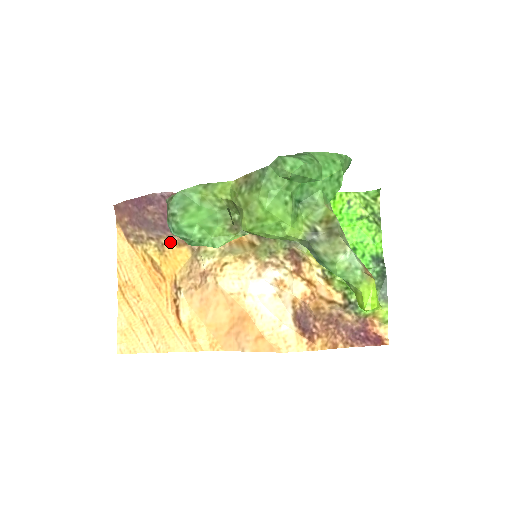
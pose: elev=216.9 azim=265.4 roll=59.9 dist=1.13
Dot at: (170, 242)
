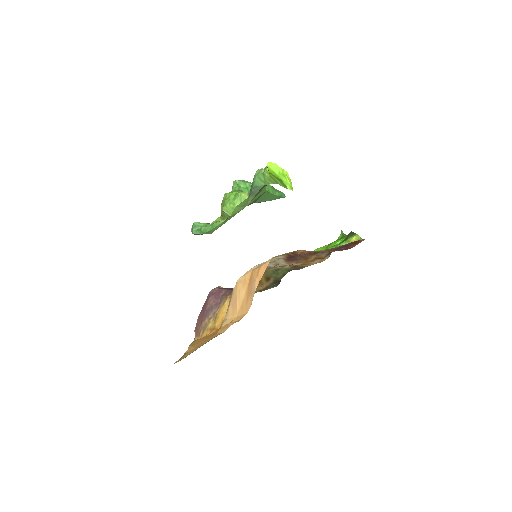
Dot at: (220, 309)
